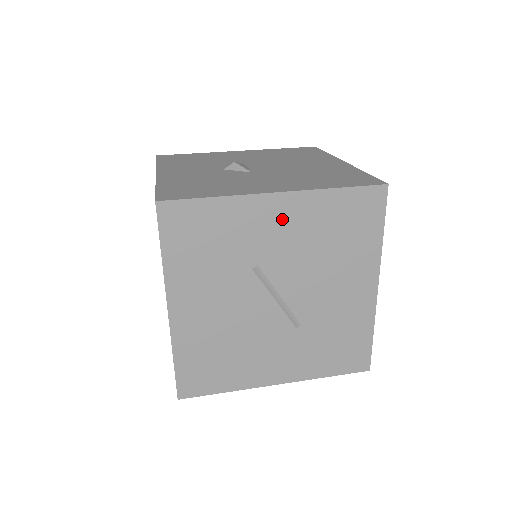
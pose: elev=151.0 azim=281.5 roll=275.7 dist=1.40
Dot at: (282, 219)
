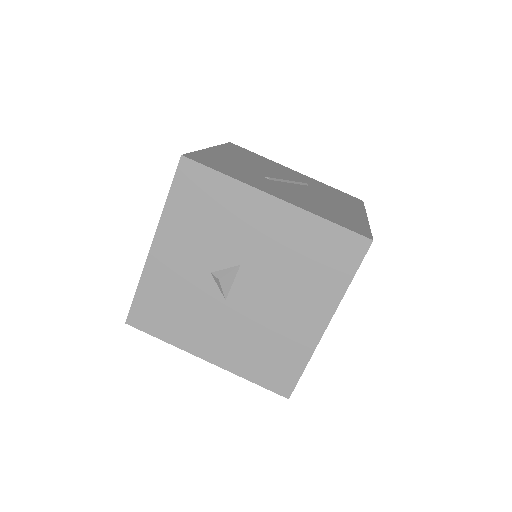
Dot at: occluded
